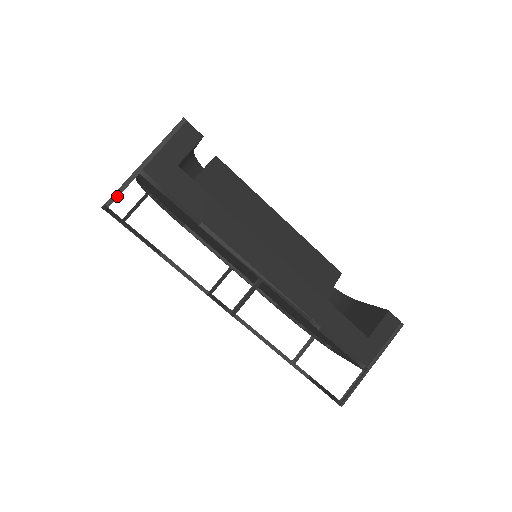
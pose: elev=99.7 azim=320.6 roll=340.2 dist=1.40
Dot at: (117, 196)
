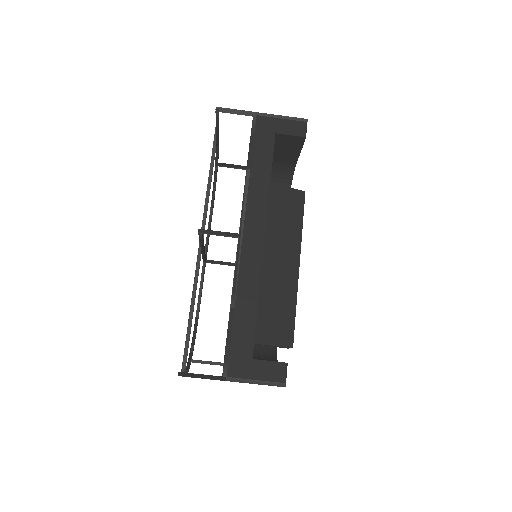
Dot at: (230, 111)
